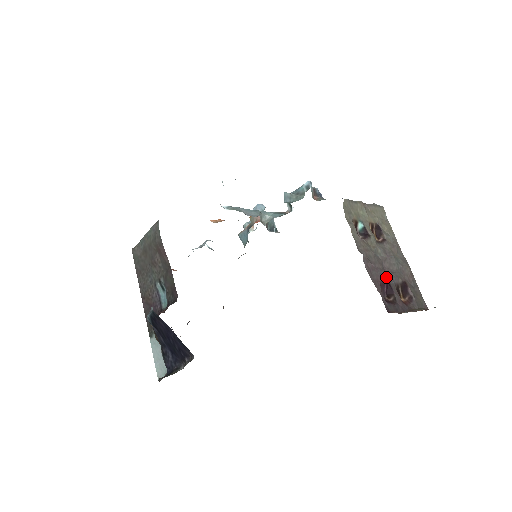
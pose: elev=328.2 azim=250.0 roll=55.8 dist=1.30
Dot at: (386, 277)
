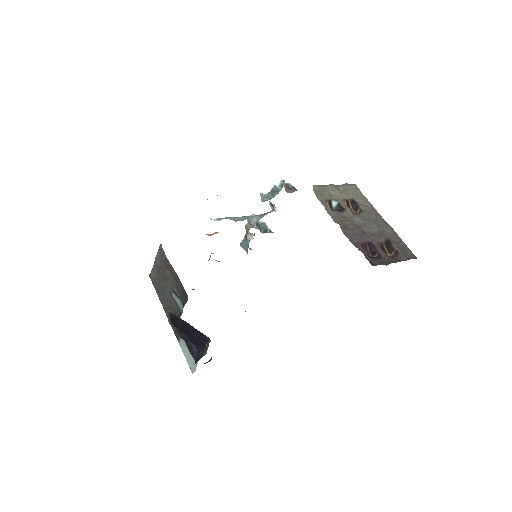
Dot at: (367, 239)
